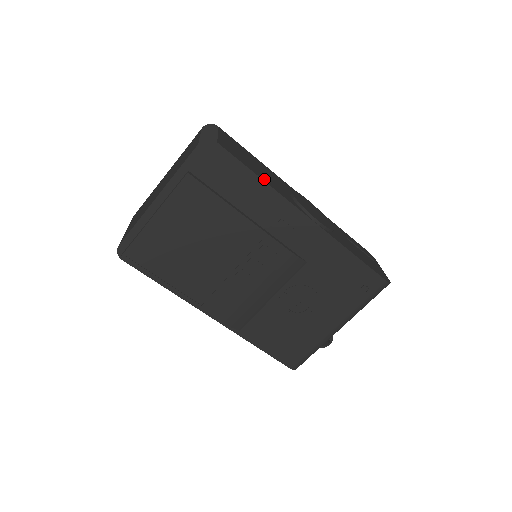
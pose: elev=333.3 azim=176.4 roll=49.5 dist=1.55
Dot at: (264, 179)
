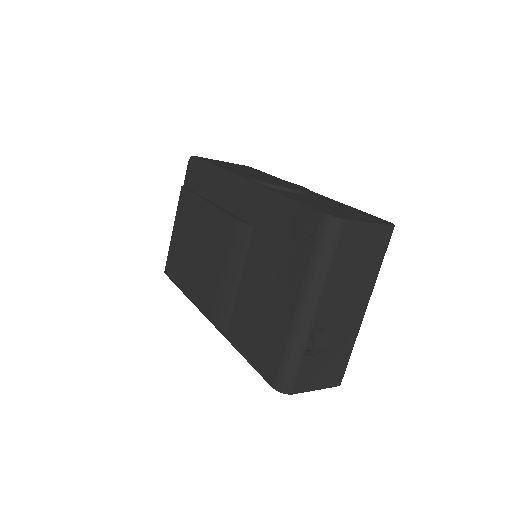
Dot at: (222, 167)
